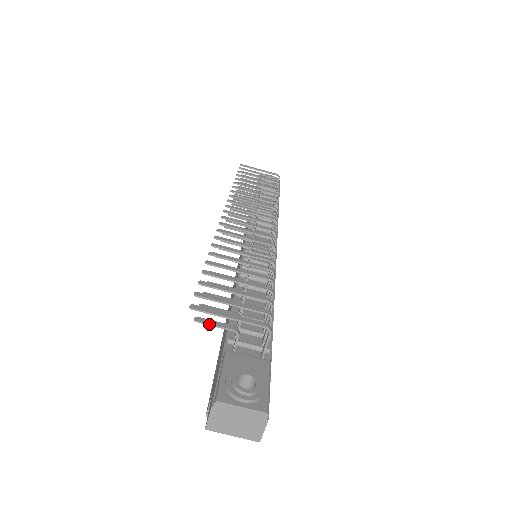
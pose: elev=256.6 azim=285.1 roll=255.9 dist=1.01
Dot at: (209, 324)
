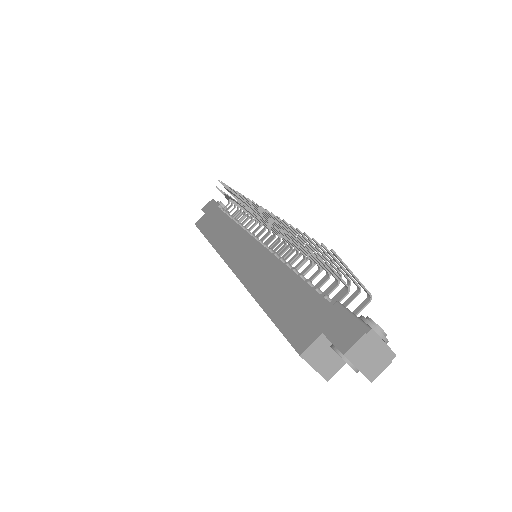
Dot at: (336, 272)
